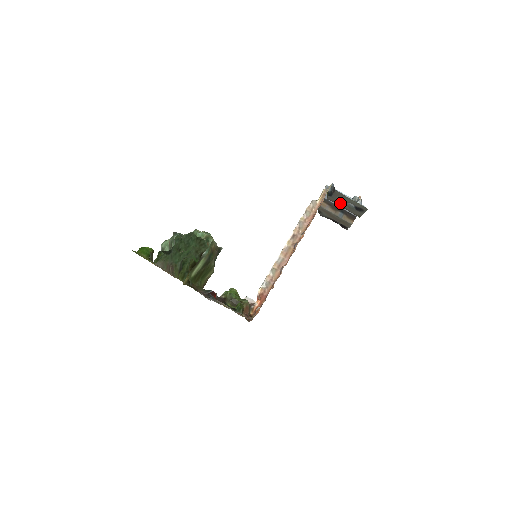
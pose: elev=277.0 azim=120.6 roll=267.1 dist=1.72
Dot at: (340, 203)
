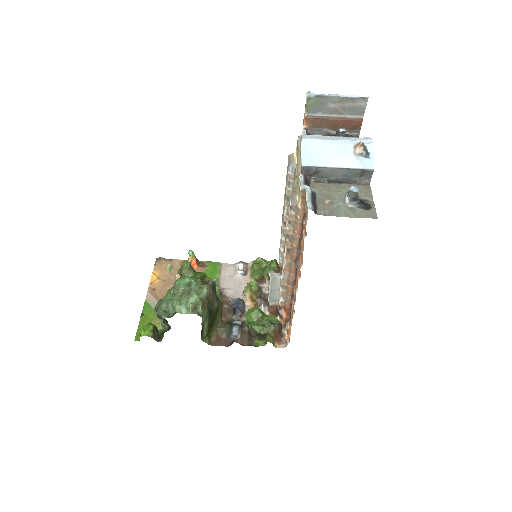
Dot at: (332, 191)
